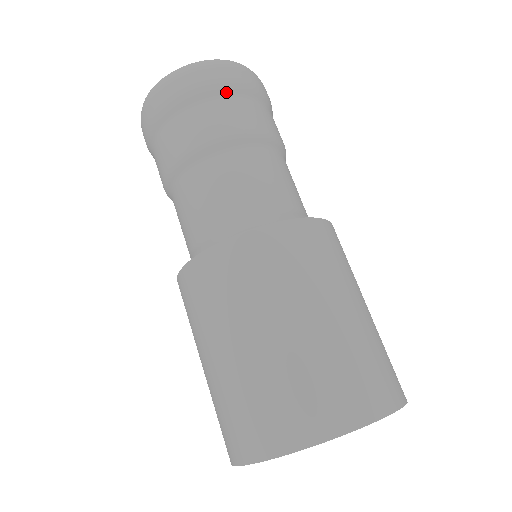
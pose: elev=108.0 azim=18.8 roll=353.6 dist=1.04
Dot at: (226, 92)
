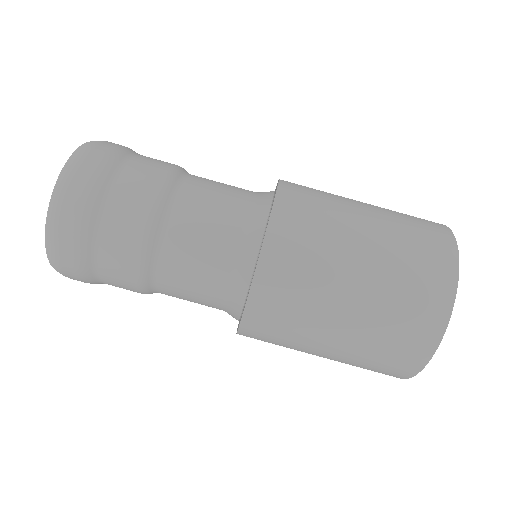
Dot at: (98, 204)
